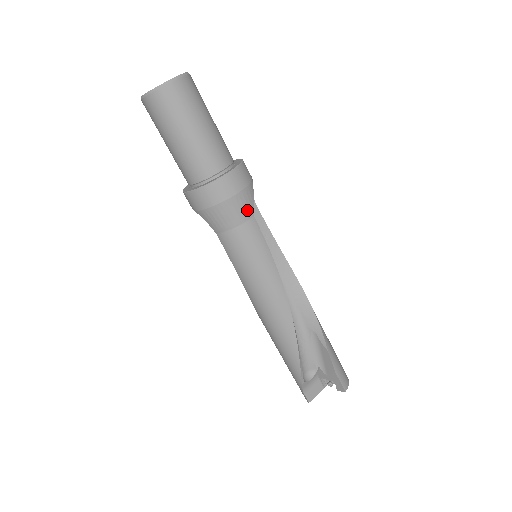
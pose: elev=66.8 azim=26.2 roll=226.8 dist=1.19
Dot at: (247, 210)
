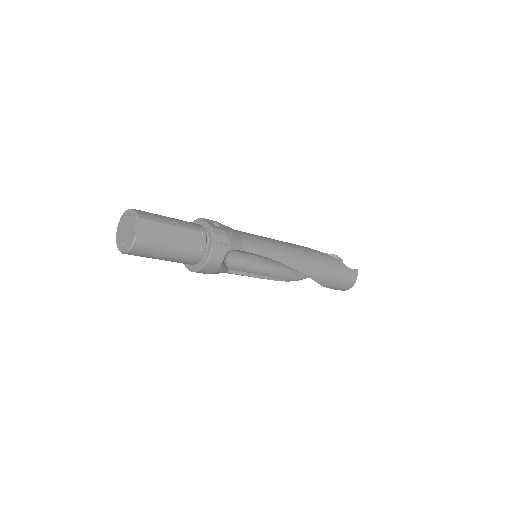
Dot at: occluded
